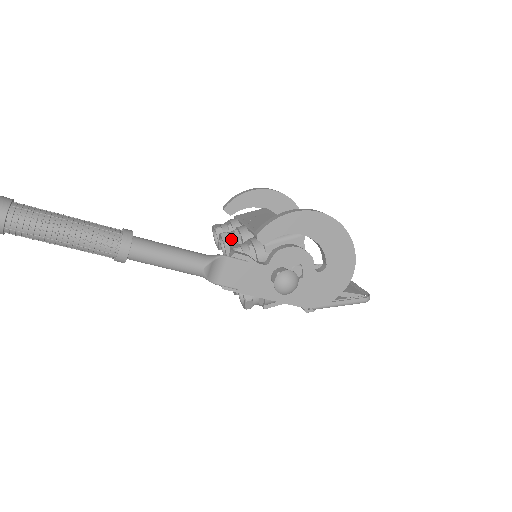
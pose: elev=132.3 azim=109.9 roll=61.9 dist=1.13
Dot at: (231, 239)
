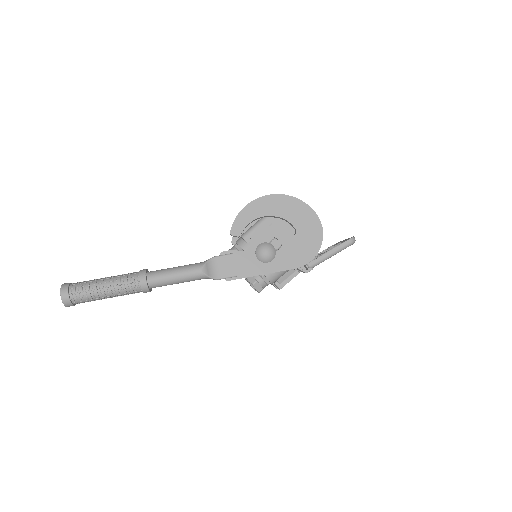
Dot at: occluded
